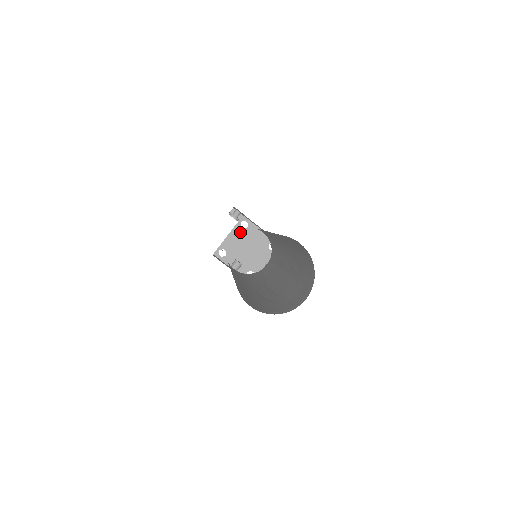
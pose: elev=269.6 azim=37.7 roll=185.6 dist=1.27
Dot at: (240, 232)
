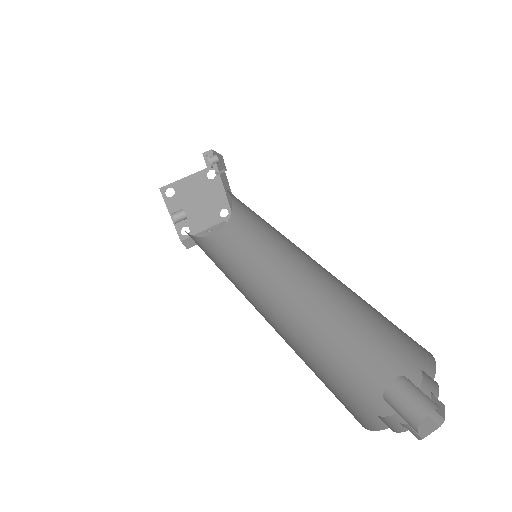
Dot at: (202, 180)
